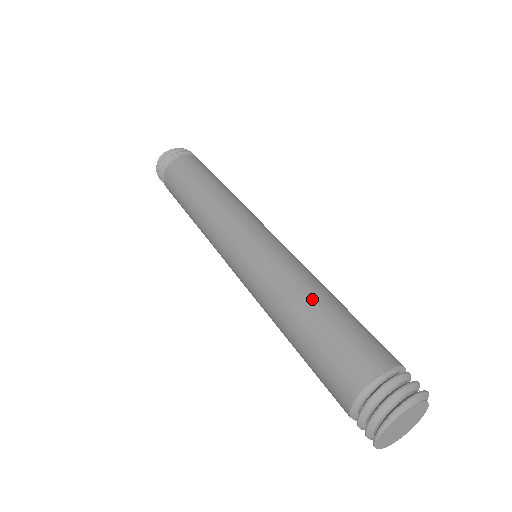
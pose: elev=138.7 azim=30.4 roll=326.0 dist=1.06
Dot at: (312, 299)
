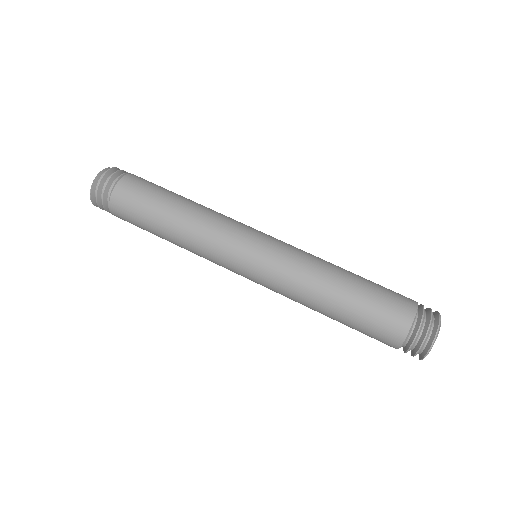
Dot at: (342, 277)
